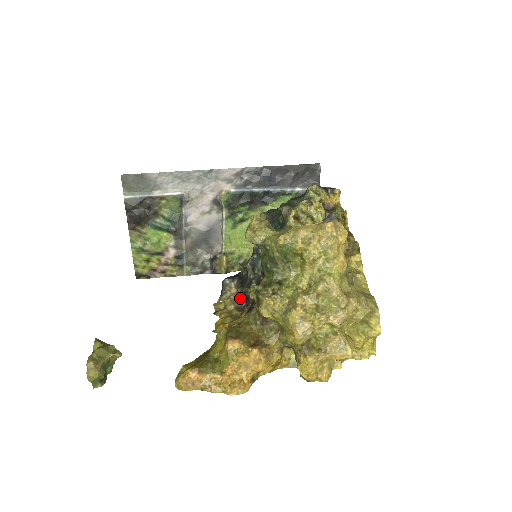
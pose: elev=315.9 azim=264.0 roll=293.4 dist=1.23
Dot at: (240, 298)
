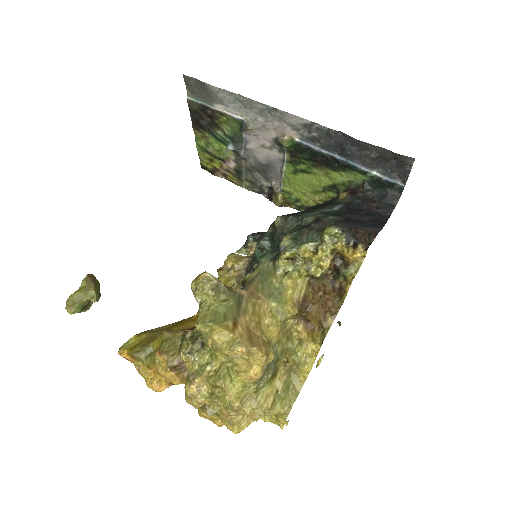
Dot at: occluded
